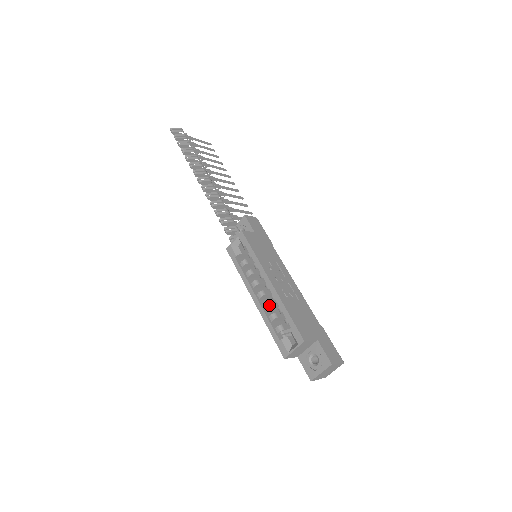
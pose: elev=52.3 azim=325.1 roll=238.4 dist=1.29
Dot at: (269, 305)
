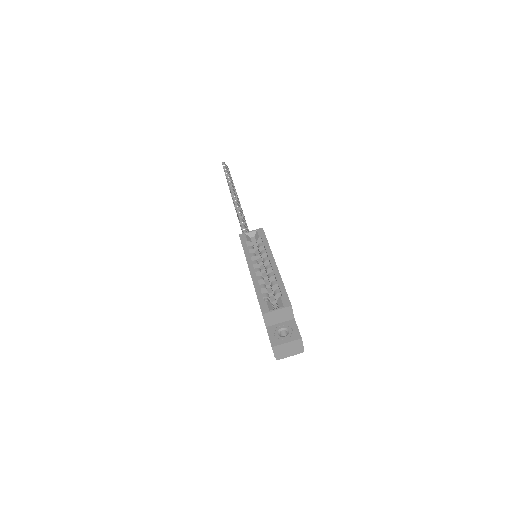
Dot at: (263, 278)
